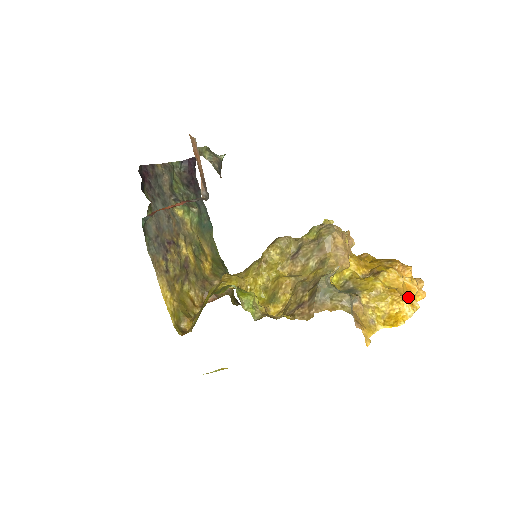
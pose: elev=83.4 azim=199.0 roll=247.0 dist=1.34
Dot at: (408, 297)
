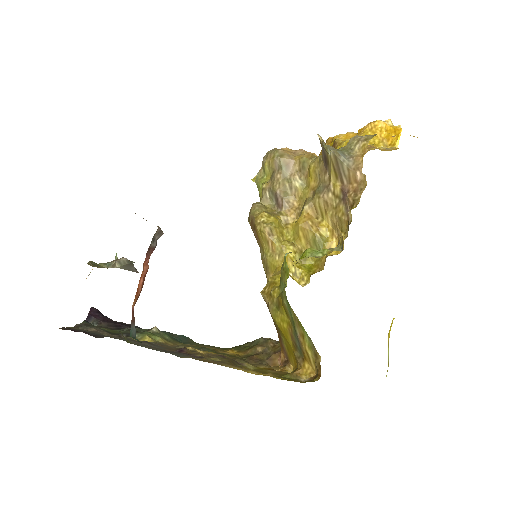
Dot at: occluded
